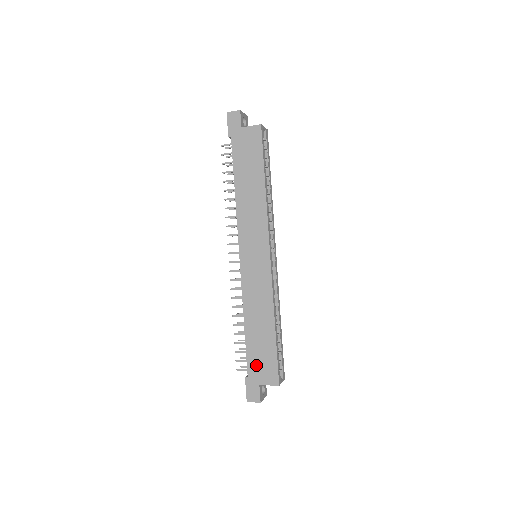
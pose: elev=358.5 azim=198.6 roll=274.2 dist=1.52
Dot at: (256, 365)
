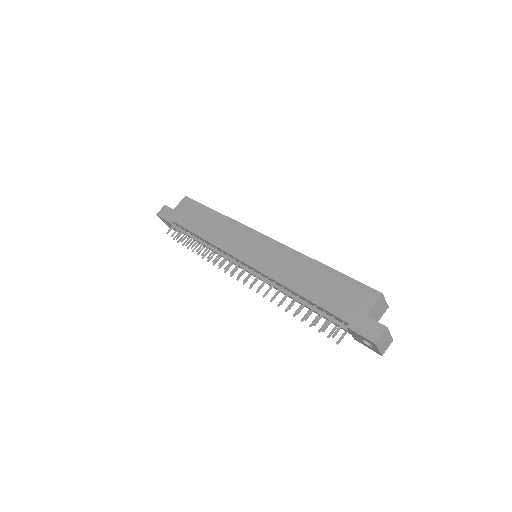
Dot at: (342, 305)
